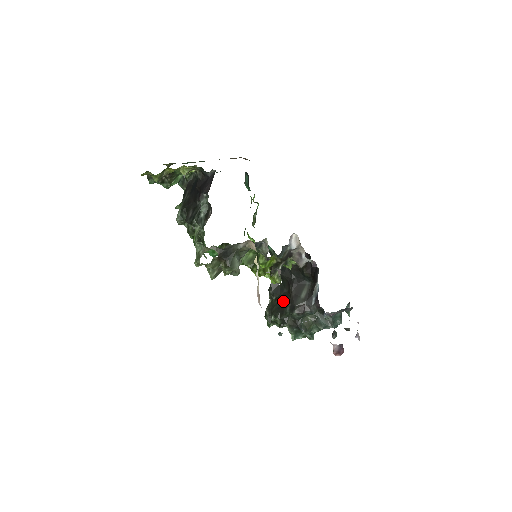
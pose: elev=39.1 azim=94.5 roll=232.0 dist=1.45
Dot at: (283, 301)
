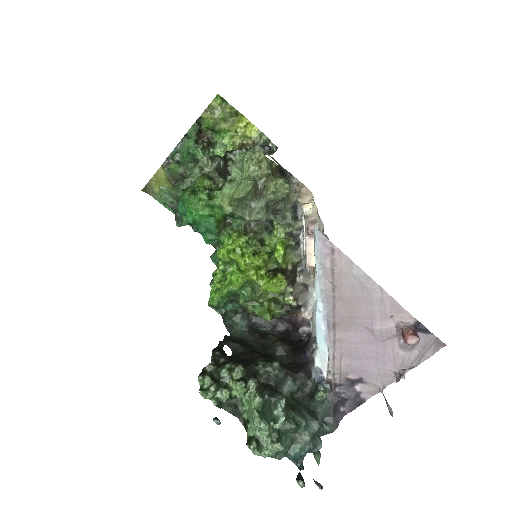
Dot at: (244, 360)
